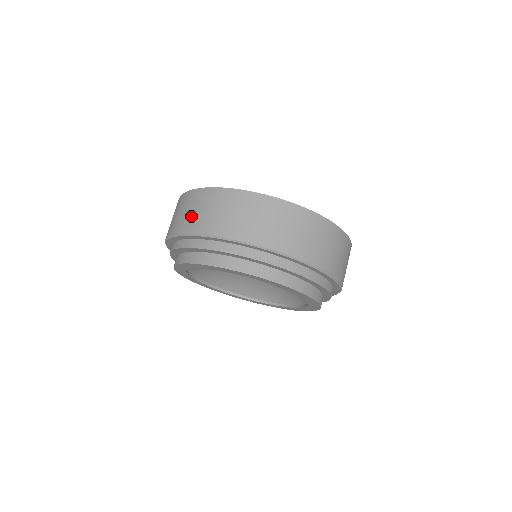
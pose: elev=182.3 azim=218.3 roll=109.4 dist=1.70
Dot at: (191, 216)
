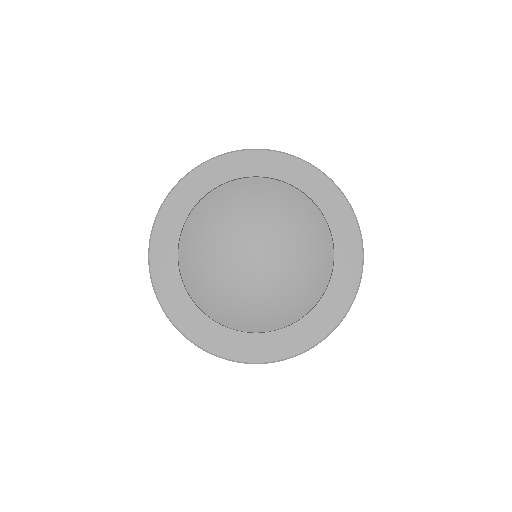
Dot at: occluded
